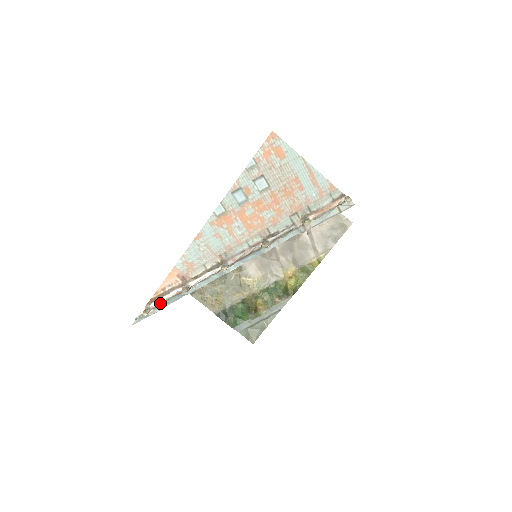
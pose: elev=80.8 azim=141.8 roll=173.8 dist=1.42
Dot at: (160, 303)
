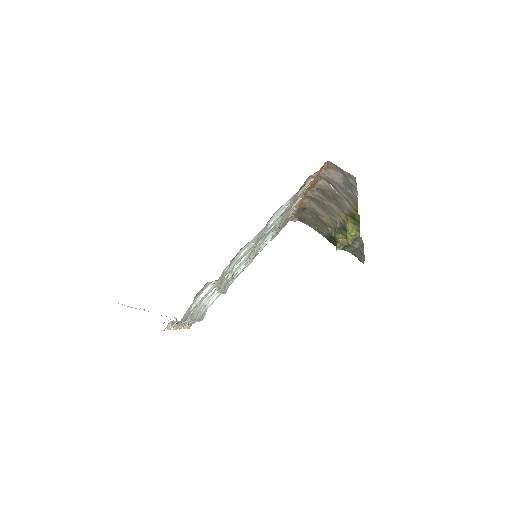
Dot at: (189, 324)
